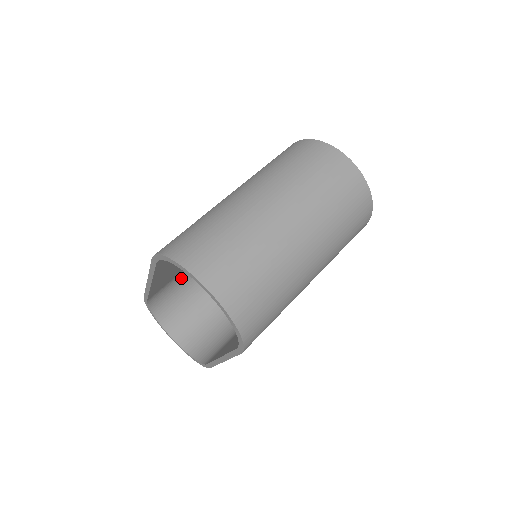
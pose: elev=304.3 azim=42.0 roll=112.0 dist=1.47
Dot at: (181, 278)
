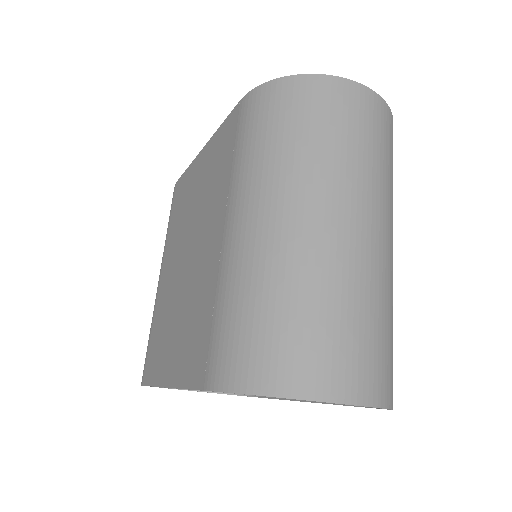
Dot at: occluded
